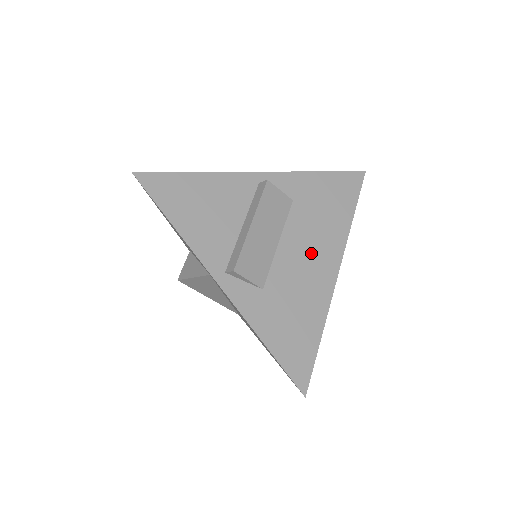
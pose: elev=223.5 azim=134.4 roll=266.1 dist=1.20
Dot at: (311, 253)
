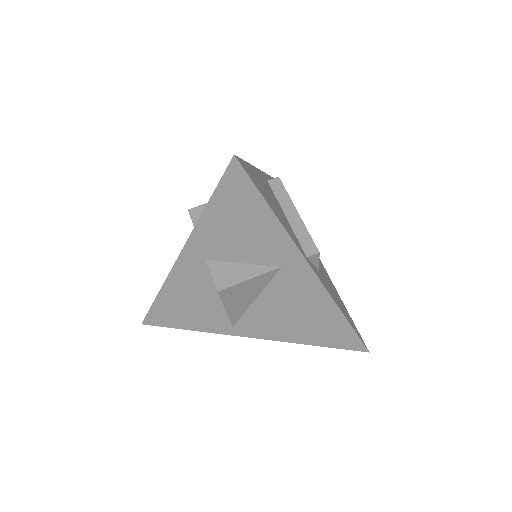
Dot at: occluded
